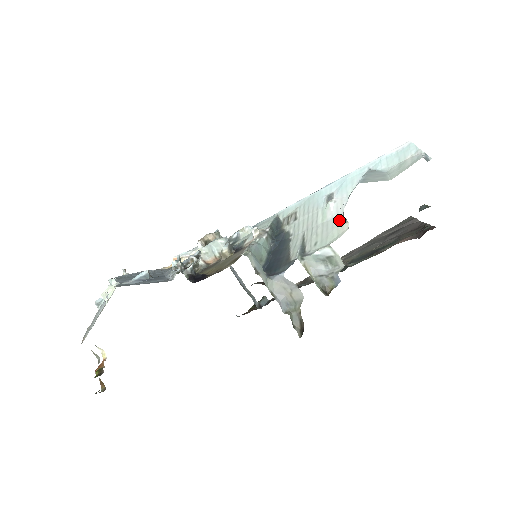
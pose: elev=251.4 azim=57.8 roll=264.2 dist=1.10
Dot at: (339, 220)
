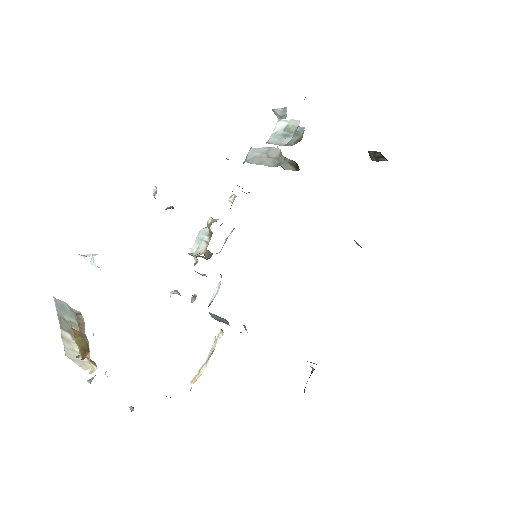
Dot at: occluded
